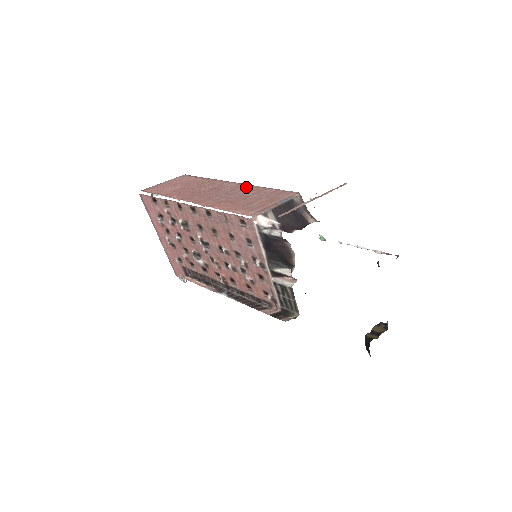
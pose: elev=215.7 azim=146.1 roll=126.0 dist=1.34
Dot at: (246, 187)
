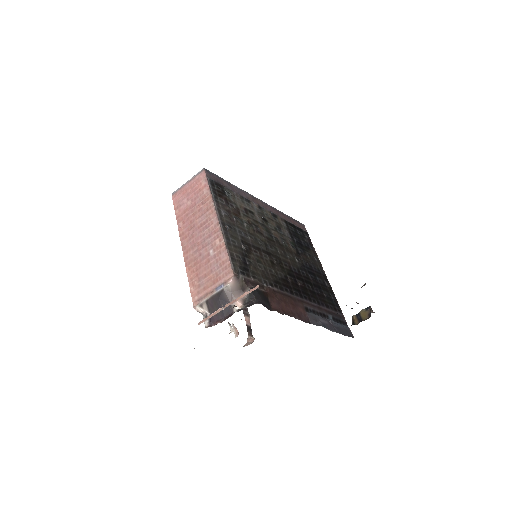
Dot at: (217, 236)
